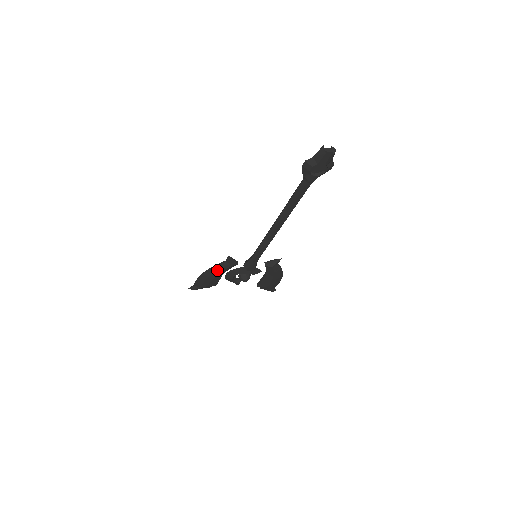
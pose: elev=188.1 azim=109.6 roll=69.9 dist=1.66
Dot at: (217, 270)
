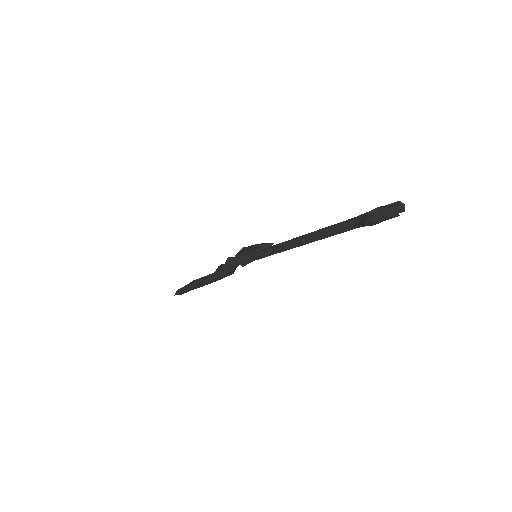
Dot at: occluded
